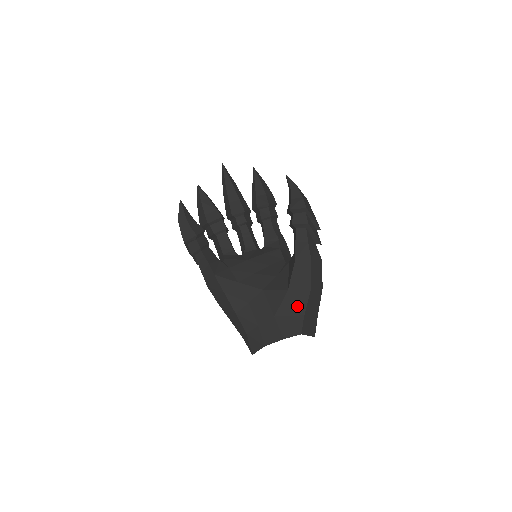
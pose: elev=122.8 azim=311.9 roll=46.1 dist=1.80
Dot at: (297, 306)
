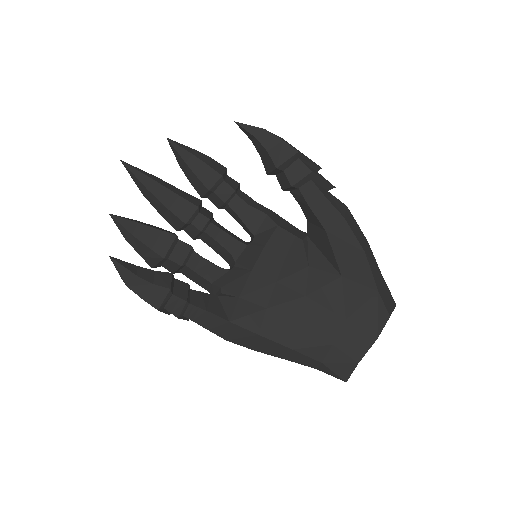
Dot at: (364, 287)
